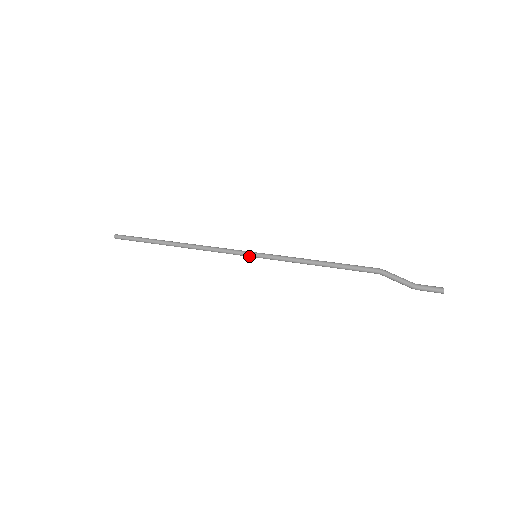
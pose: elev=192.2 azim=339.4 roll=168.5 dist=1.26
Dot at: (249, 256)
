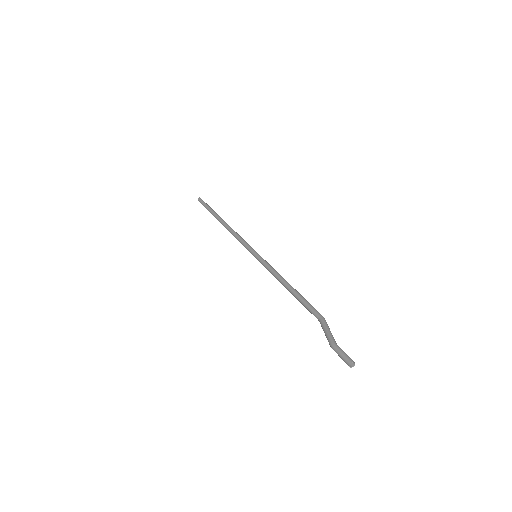
Dot at: (252, 253)
